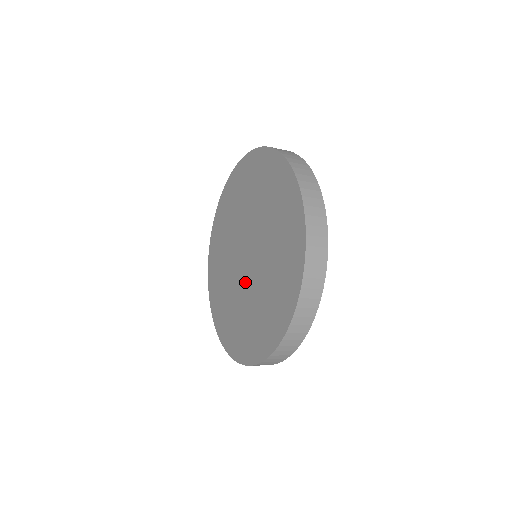
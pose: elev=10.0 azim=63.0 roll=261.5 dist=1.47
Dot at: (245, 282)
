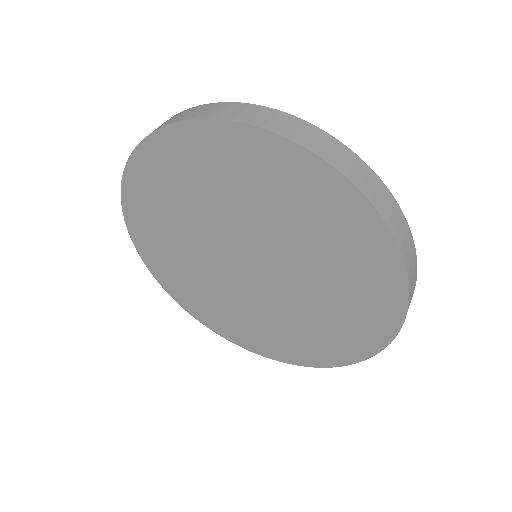
Dot at: (271, 294)
